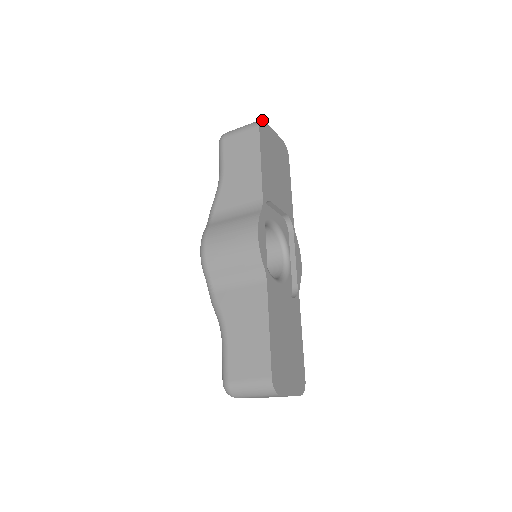
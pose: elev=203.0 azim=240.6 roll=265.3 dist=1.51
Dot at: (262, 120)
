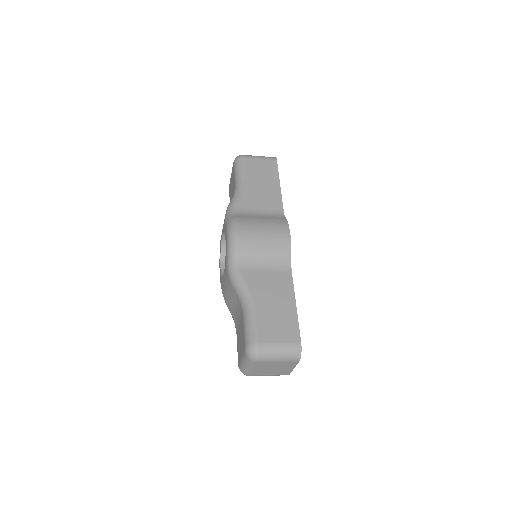
Dot at: occluded
